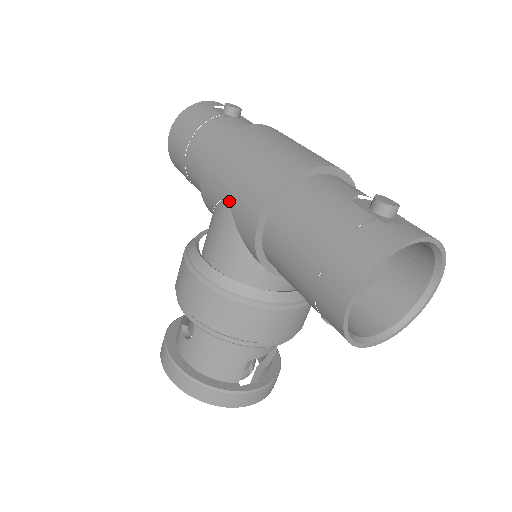
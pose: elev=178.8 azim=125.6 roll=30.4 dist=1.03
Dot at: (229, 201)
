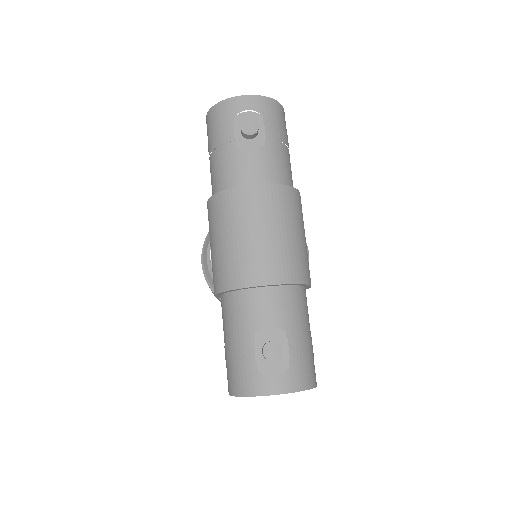
Dot at: occluded
